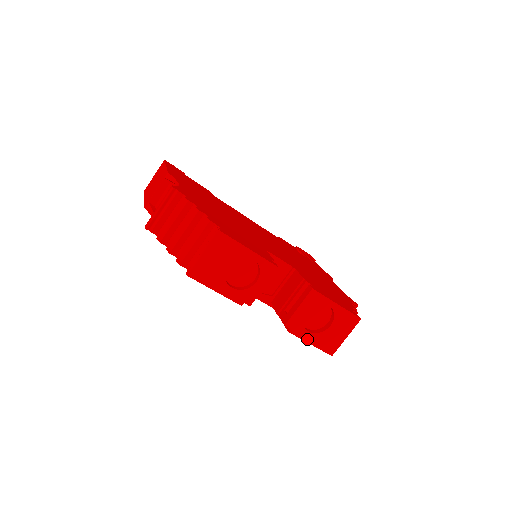
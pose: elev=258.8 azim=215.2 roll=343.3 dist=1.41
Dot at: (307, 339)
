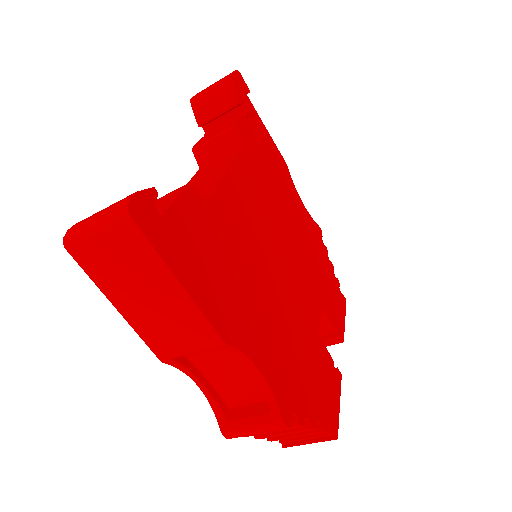
Dot at: occluded
